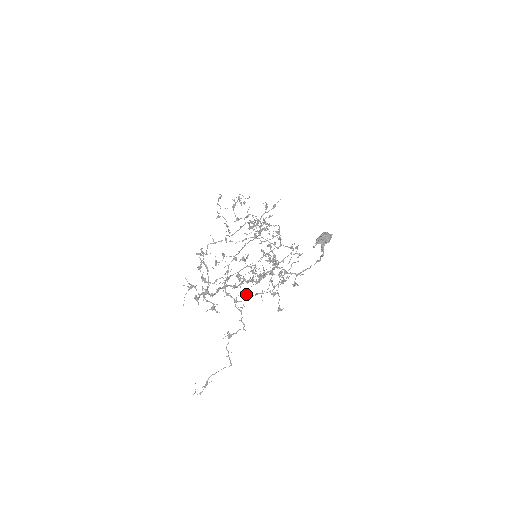
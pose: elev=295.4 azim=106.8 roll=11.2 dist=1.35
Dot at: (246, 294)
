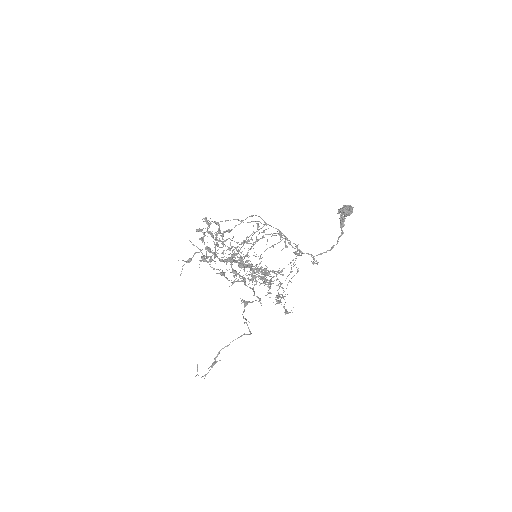
Dot at: (253, 280)
